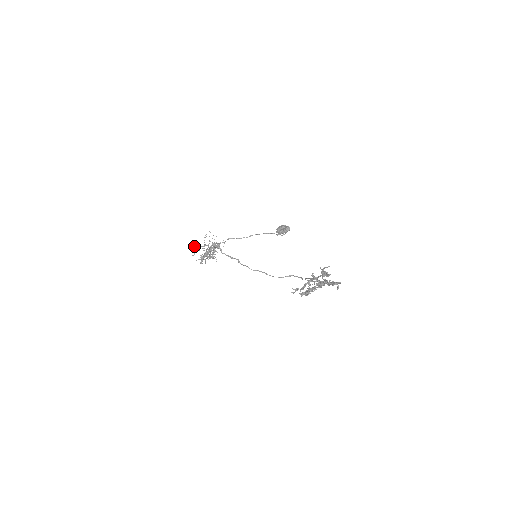
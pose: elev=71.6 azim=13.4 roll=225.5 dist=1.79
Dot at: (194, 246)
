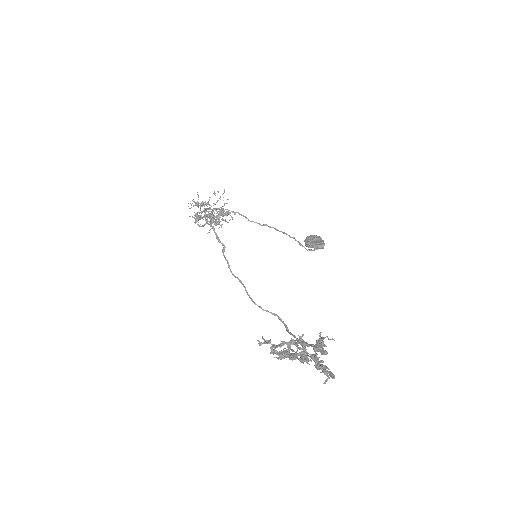
Dot at: (198, 197)
